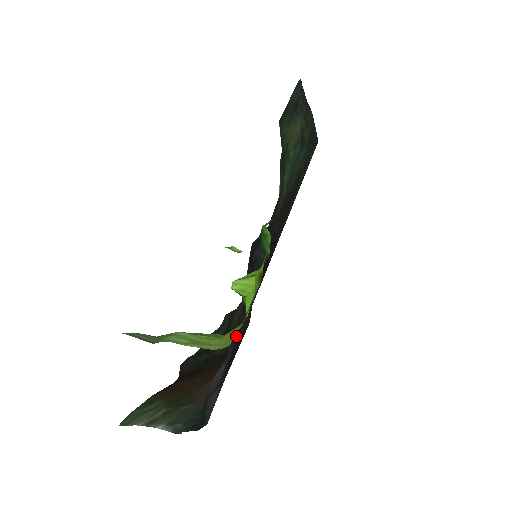
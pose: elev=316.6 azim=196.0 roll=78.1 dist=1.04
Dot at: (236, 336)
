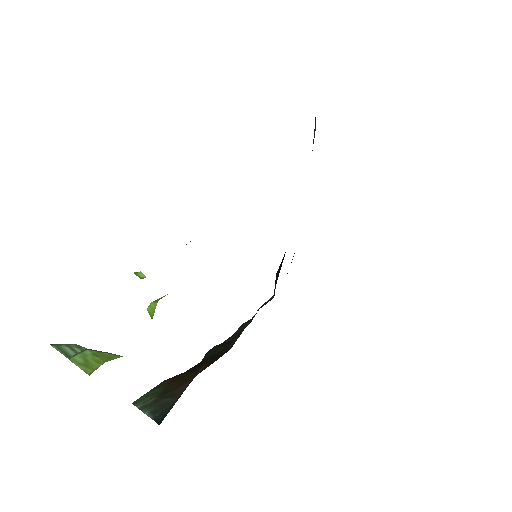
Dot at: occluded
